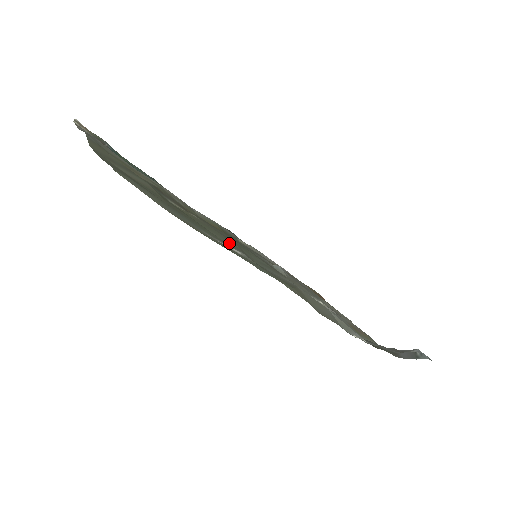
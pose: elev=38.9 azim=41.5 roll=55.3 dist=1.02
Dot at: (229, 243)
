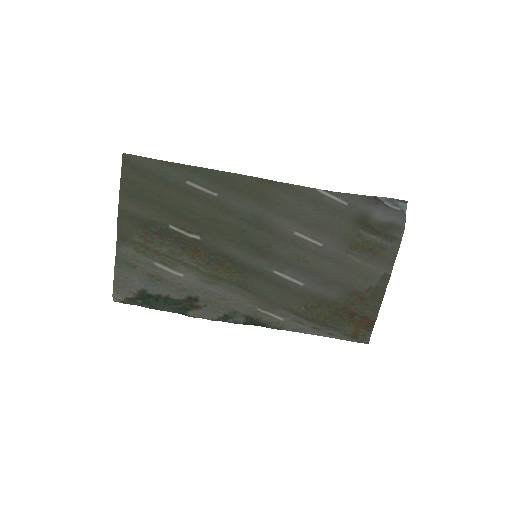
Dot at: (212, 210)
